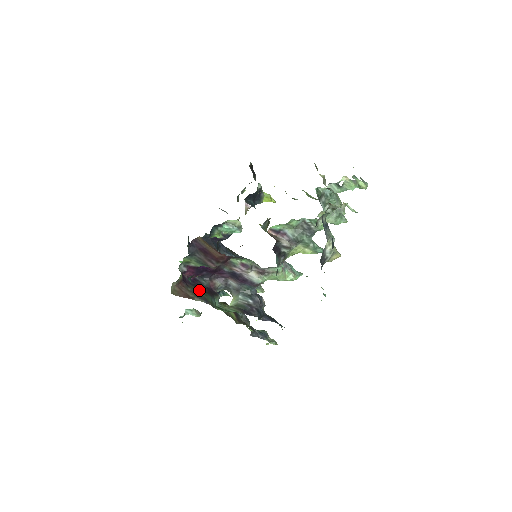
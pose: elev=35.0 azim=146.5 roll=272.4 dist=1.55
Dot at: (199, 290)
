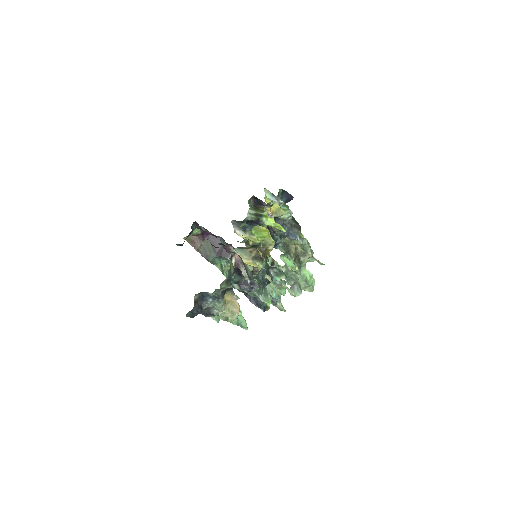
Dot at: (210, 247)
